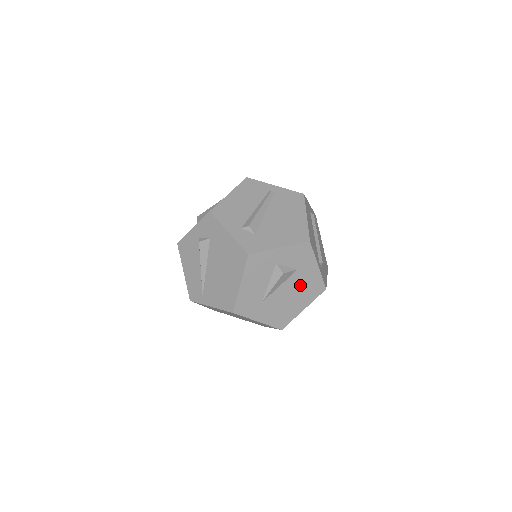
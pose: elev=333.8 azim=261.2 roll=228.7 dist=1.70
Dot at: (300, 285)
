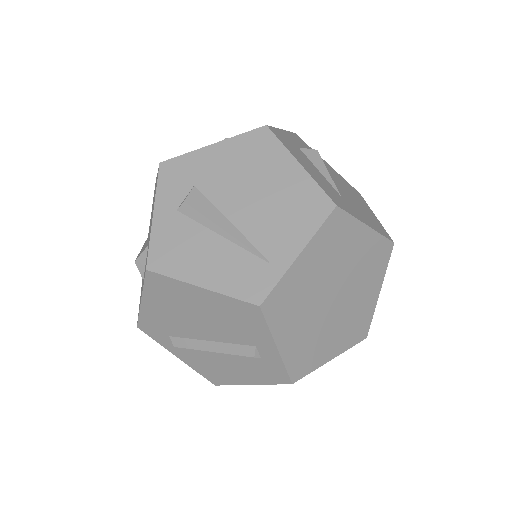
Dot at: (341, 183)
